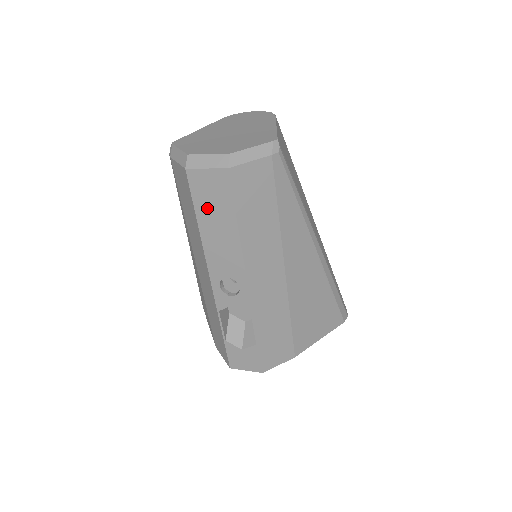
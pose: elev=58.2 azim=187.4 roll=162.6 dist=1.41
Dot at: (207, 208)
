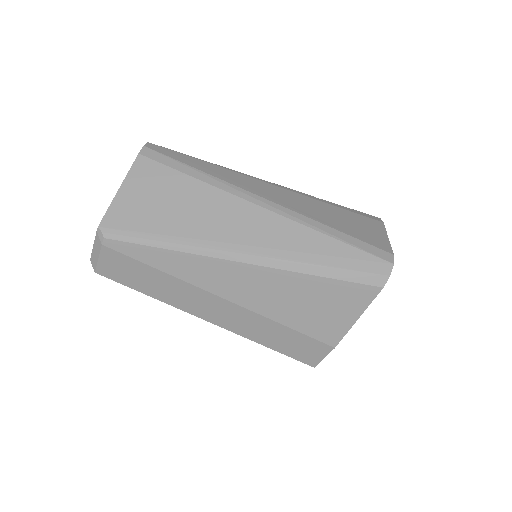
Dot at: occluded
